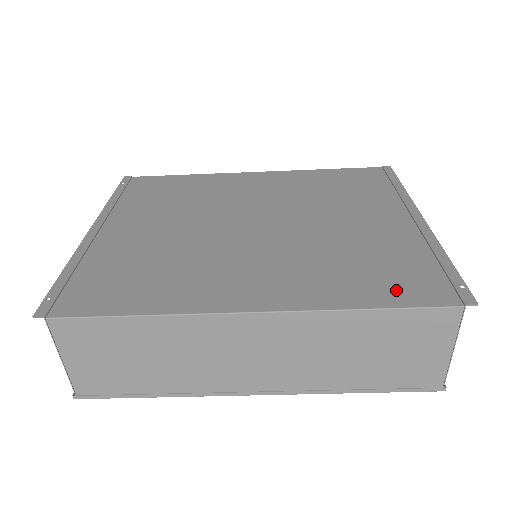
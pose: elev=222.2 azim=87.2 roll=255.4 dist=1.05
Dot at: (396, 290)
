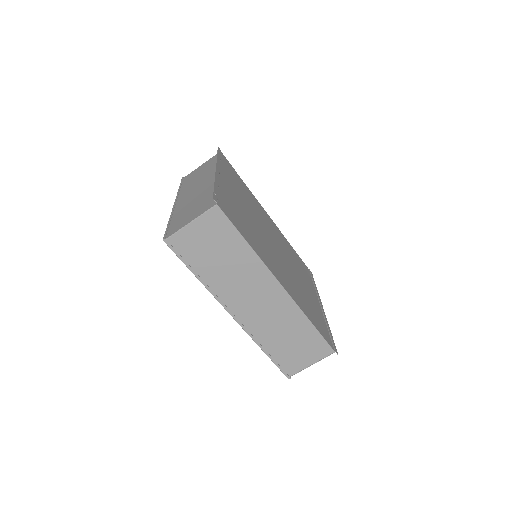
Dot at: (319, 326)
